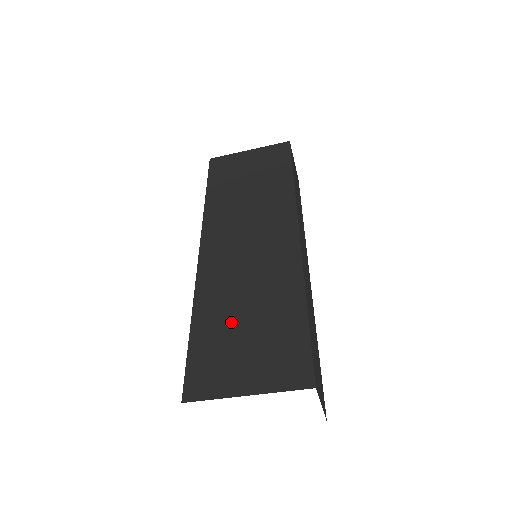
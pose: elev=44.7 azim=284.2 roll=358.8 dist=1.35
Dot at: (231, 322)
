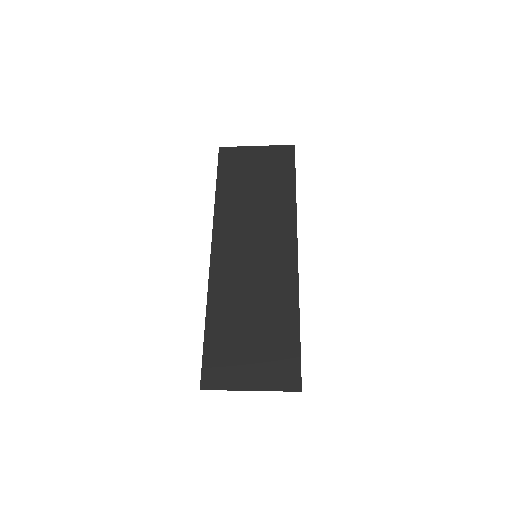
Dot at: (239, 326)
